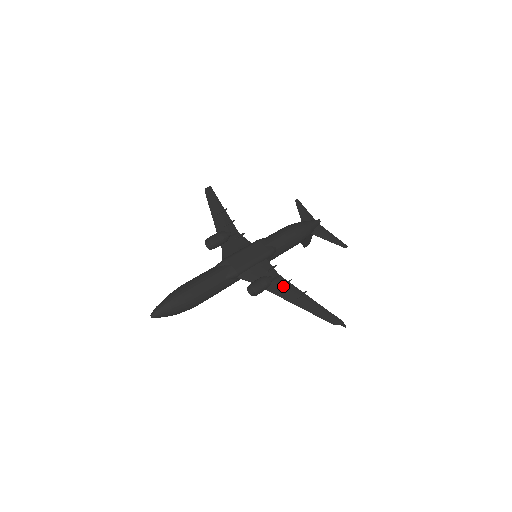
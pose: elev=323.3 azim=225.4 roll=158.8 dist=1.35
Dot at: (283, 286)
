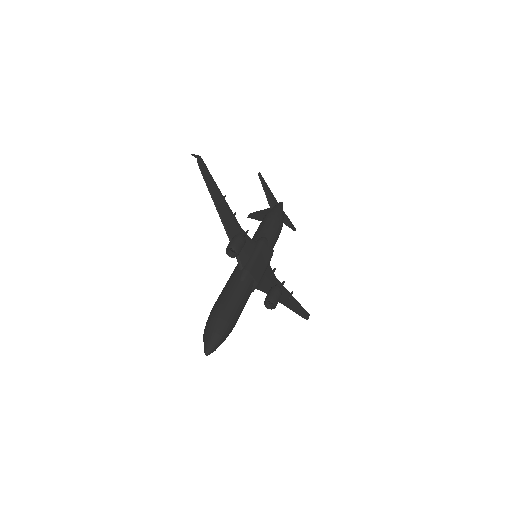
Dot at: occluded
